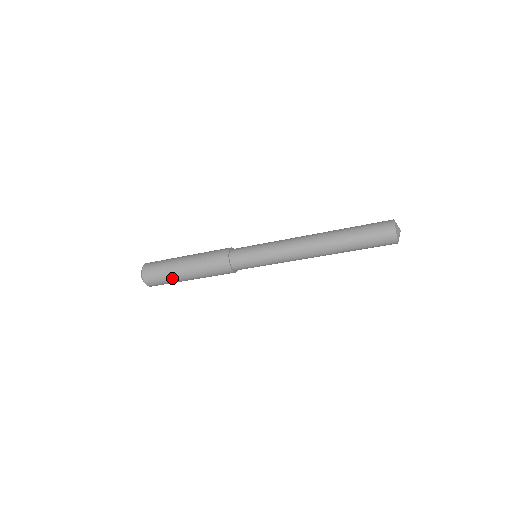
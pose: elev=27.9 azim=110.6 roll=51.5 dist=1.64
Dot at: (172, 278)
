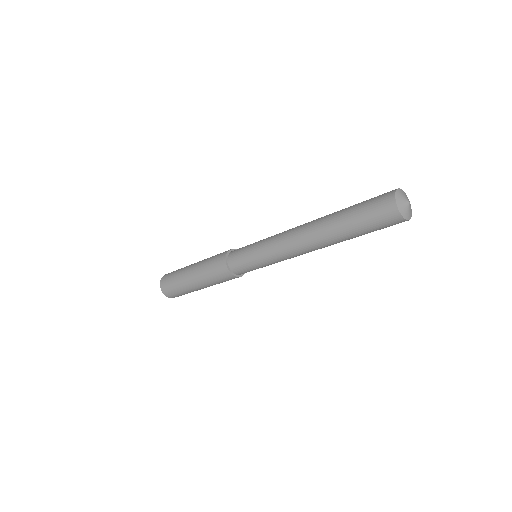
Dot at: (188, 291)
